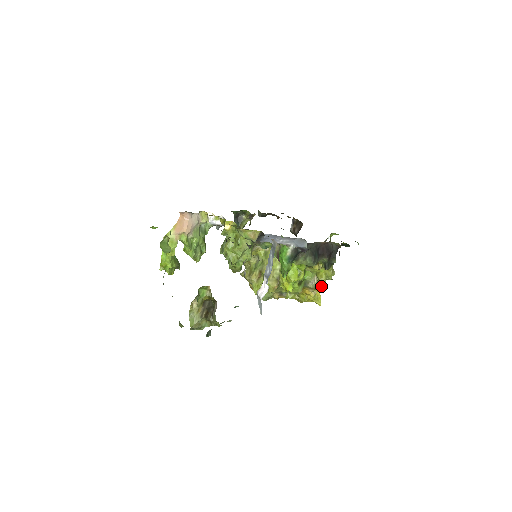
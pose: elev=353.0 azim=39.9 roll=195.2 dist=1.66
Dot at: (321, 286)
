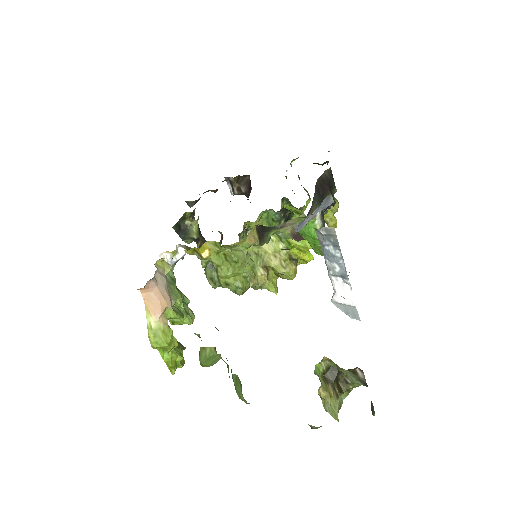
Dot at: (335, 227)
